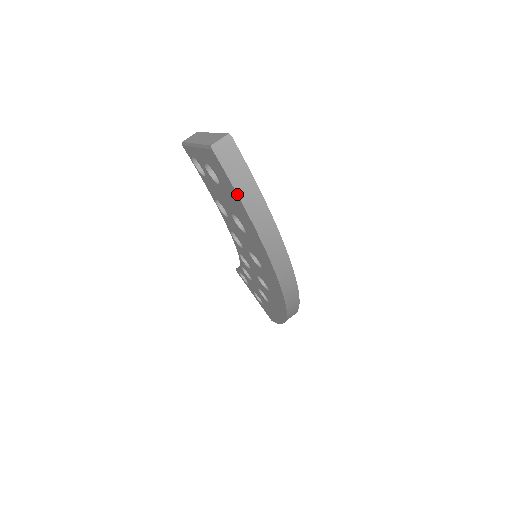
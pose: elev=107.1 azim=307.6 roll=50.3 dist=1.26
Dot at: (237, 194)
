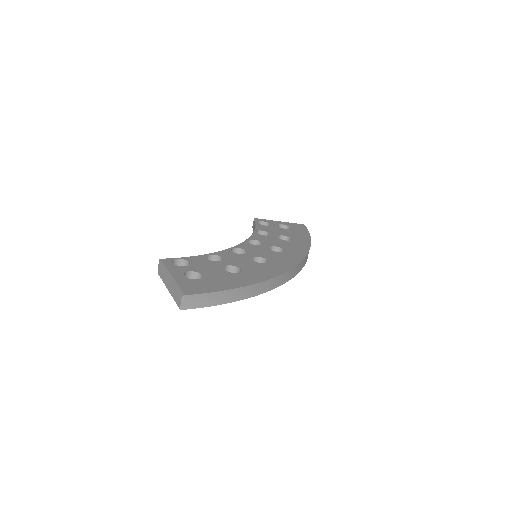
Dot at: occluded
